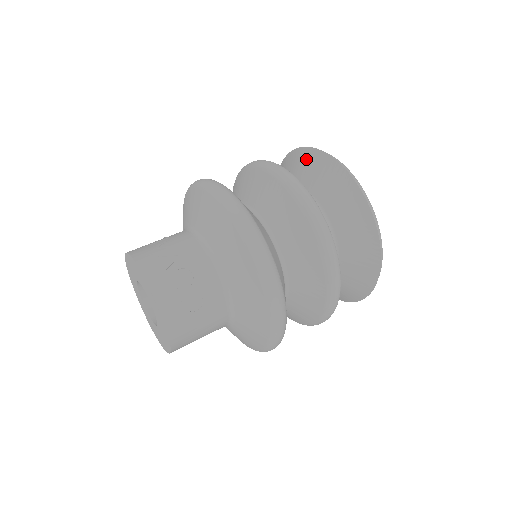
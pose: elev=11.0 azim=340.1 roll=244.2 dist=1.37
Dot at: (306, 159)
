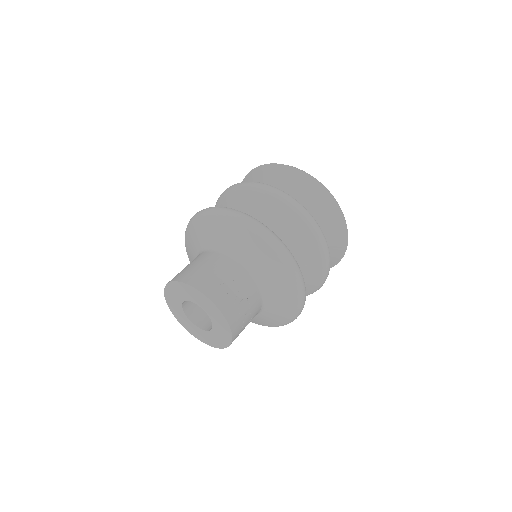
Dot at: (304, 184)
